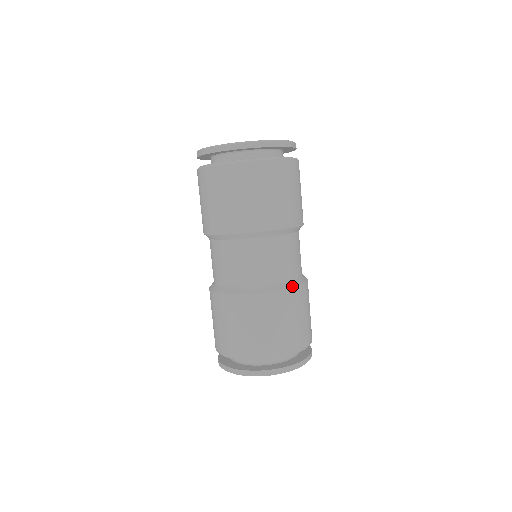
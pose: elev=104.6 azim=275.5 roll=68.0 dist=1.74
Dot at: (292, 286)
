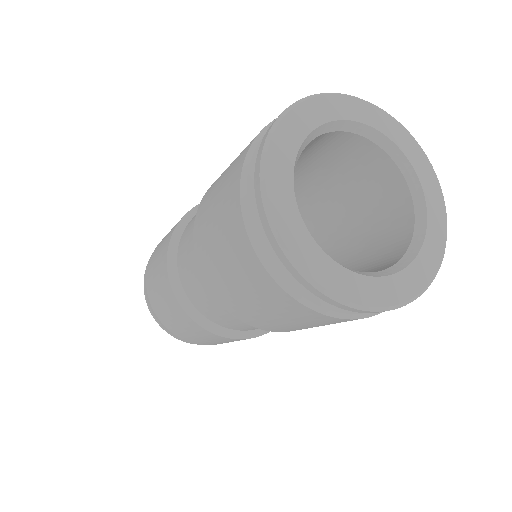
Dot at: (249, 337)
